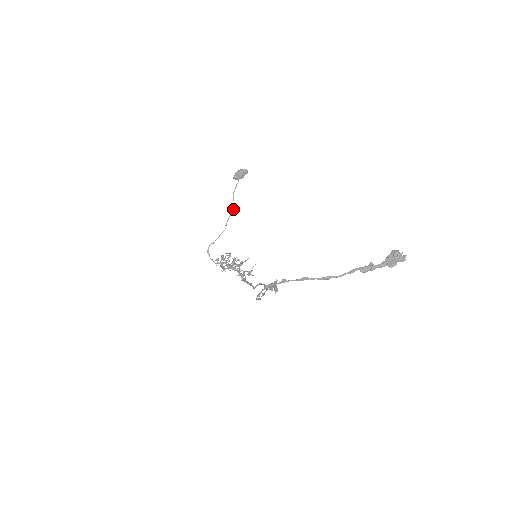
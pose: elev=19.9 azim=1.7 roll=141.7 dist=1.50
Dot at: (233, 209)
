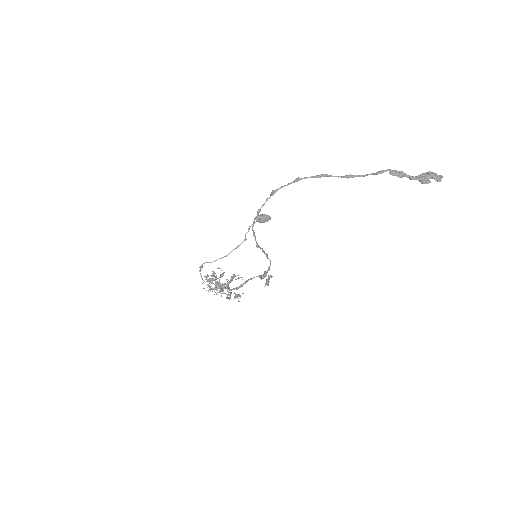
Dot at: occluded
